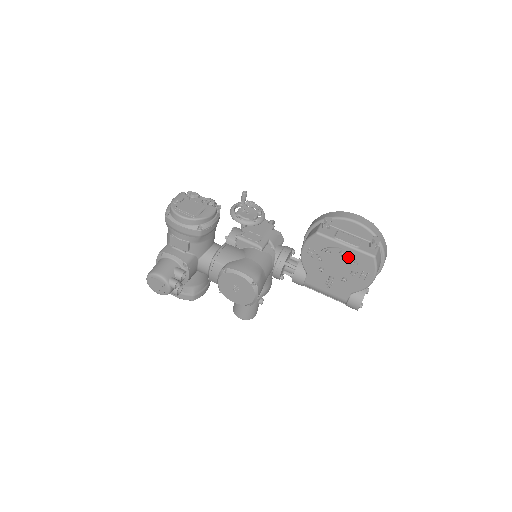
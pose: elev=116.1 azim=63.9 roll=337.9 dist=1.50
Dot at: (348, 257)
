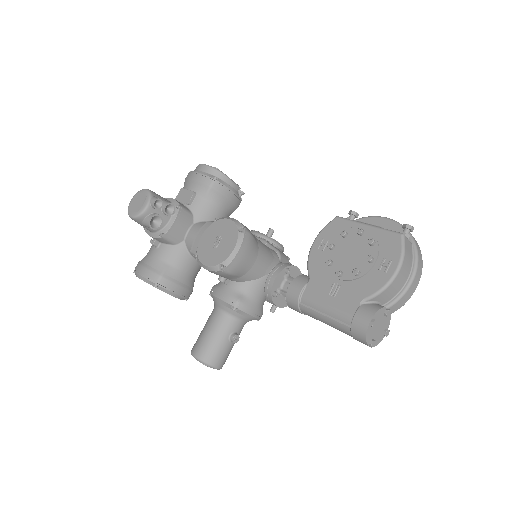
Dot at: (368, 238)
